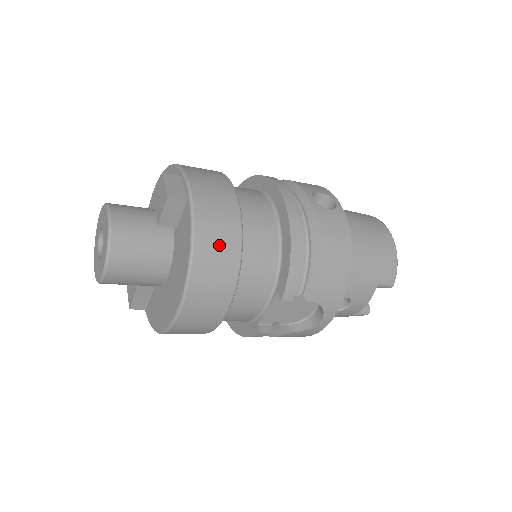
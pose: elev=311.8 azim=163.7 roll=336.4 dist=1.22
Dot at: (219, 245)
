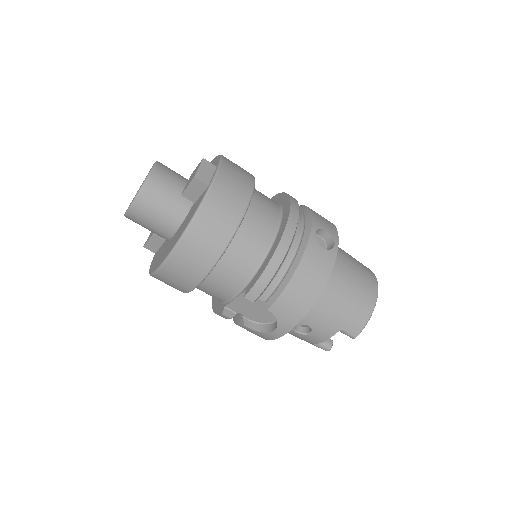
Dot at: (213, 231)
